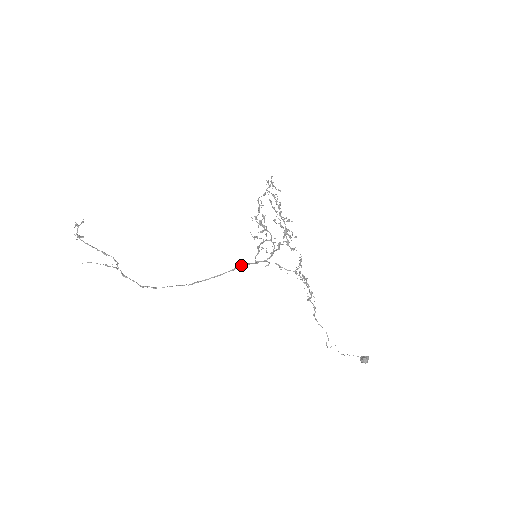
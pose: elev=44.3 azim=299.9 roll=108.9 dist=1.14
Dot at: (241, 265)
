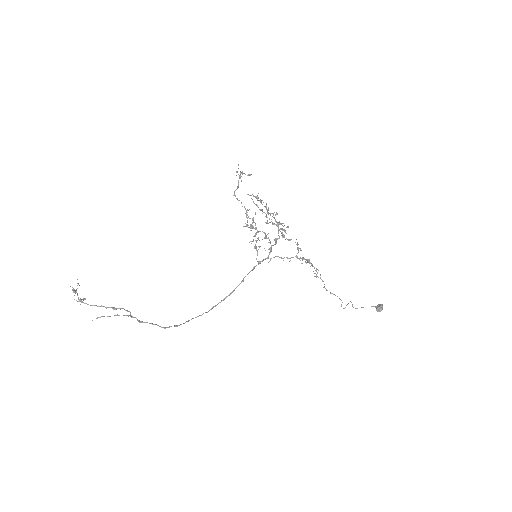
Dot at: (248, 273)
